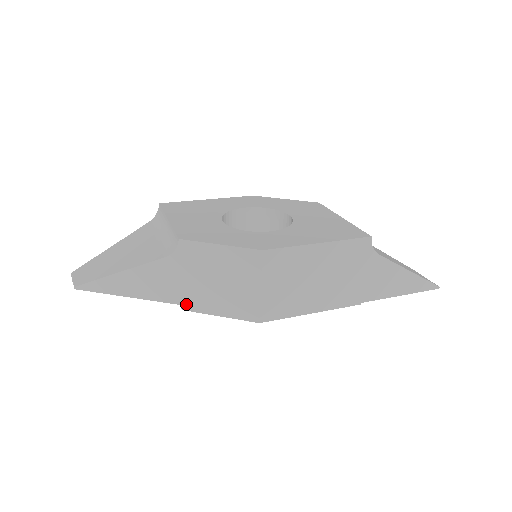
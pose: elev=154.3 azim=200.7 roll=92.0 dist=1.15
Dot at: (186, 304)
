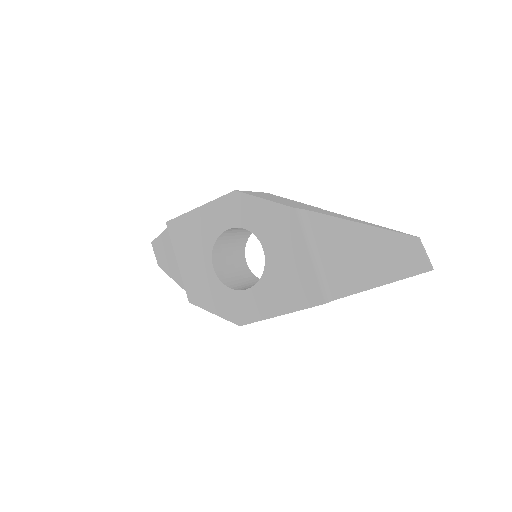
Dot at: occluded
